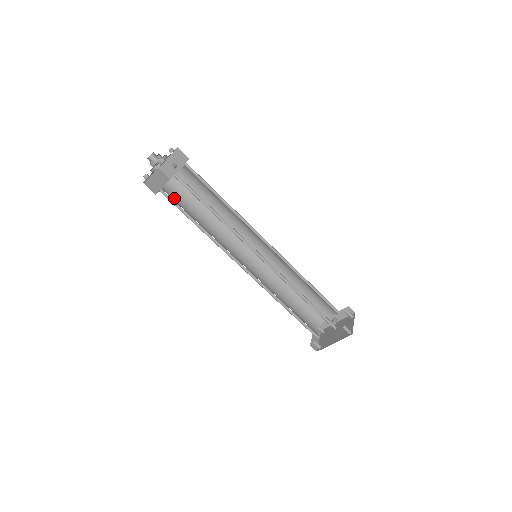
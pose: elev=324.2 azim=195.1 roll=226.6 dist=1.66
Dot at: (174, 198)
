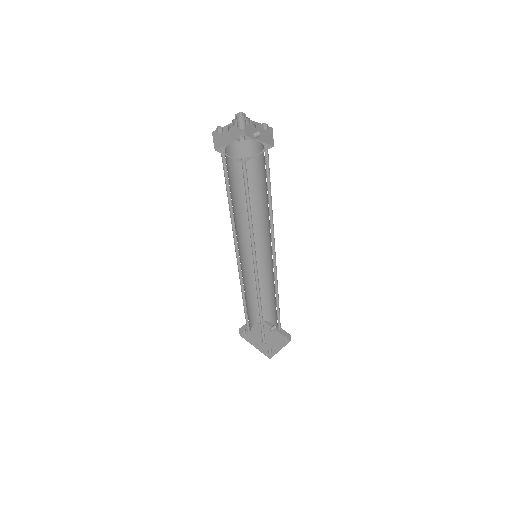
Dot at: (231, 161)
